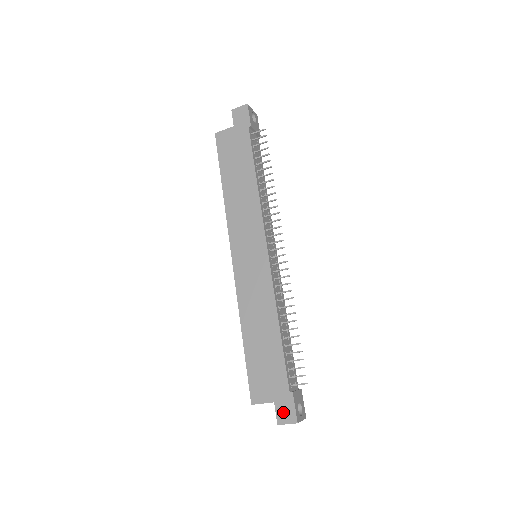
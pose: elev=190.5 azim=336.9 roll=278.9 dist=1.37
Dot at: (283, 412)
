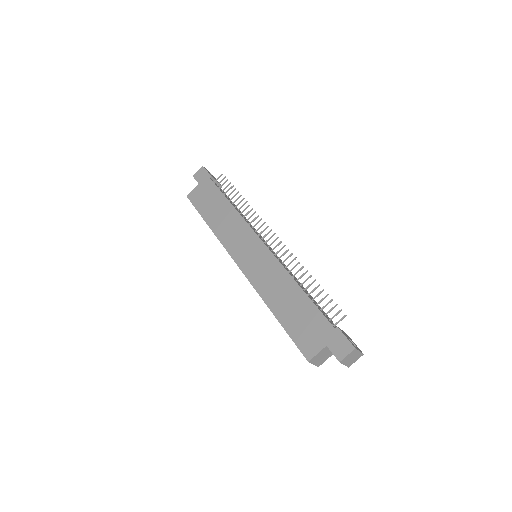
Dot at: (338, 348)
